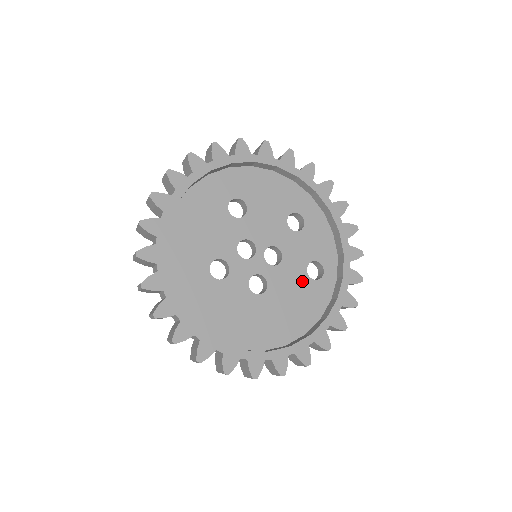
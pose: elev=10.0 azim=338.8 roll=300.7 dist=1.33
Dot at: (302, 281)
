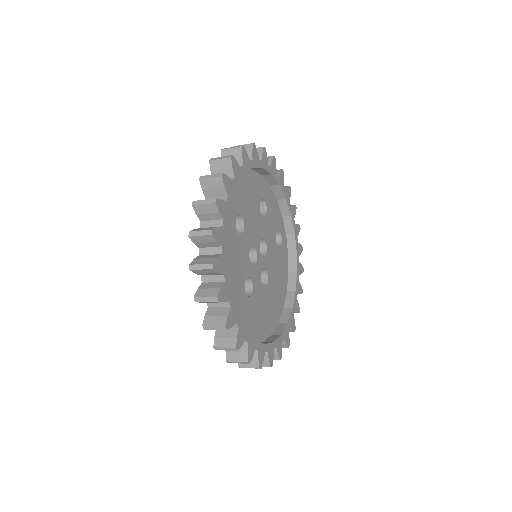
Dot at: (277, 253)
